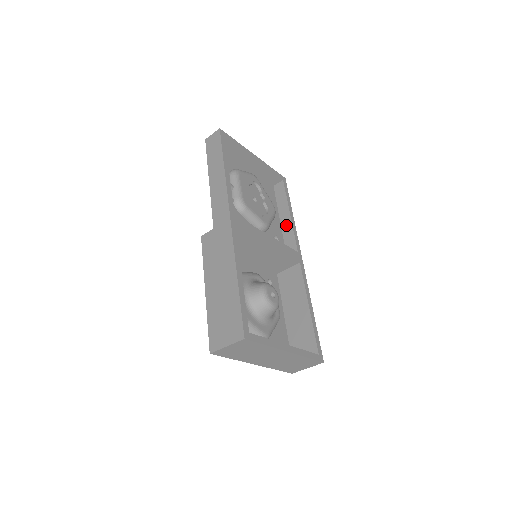
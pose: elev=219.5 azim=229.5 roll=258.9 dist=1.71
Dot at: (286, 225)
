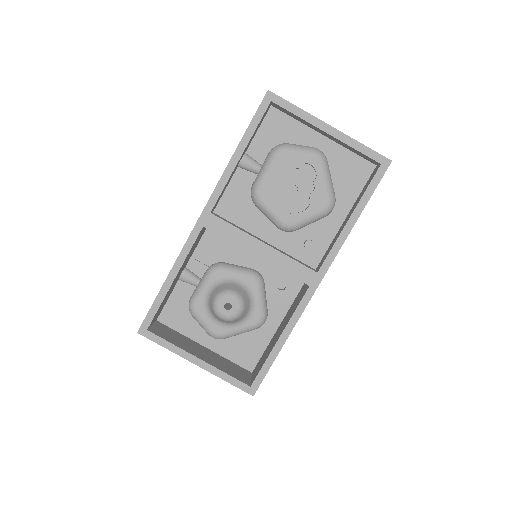
Dot at: (340, 230)
